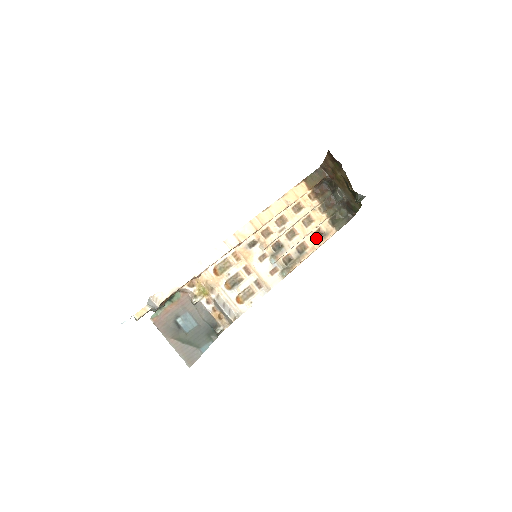
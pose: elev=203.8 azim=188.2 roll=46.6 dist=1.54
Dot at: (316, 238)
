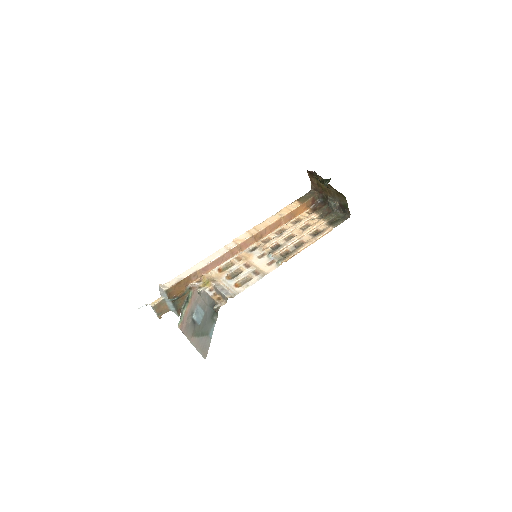
Dot at: (313, 236)
